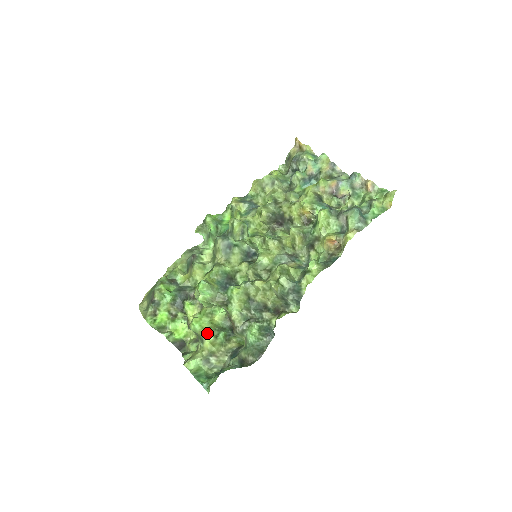
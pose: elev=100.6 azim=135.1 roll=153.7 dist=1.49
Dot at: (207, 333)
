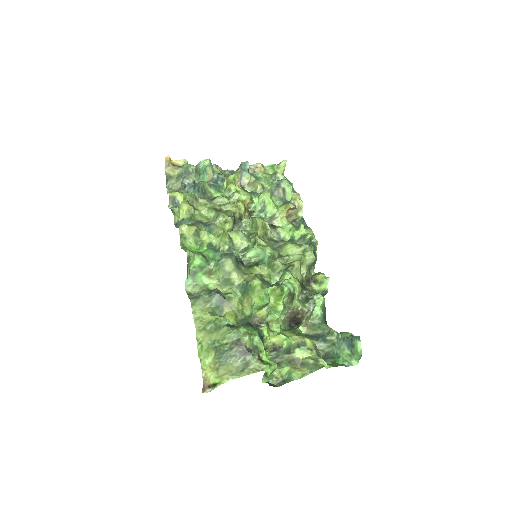
Dot at: (299, 335)
